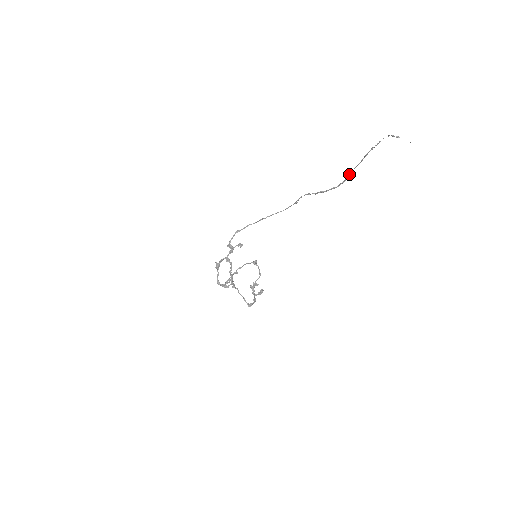
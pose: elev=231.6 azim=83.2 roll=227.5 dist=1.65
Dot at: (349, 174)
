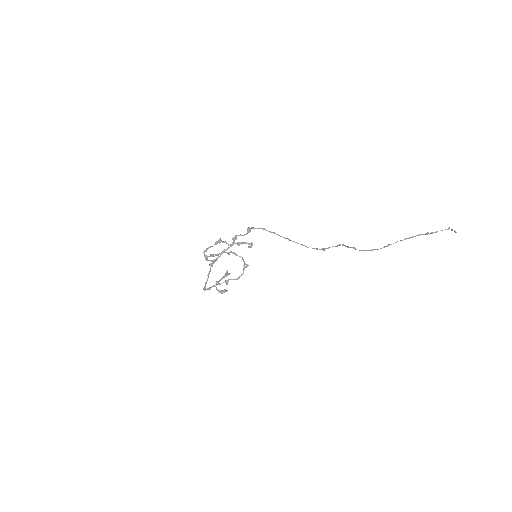
Dot at: (391, 244)
